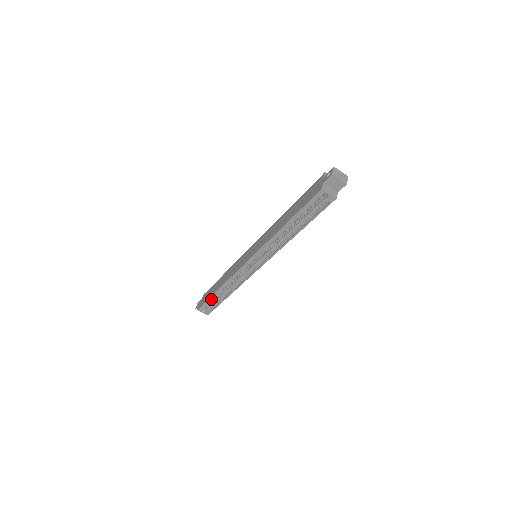
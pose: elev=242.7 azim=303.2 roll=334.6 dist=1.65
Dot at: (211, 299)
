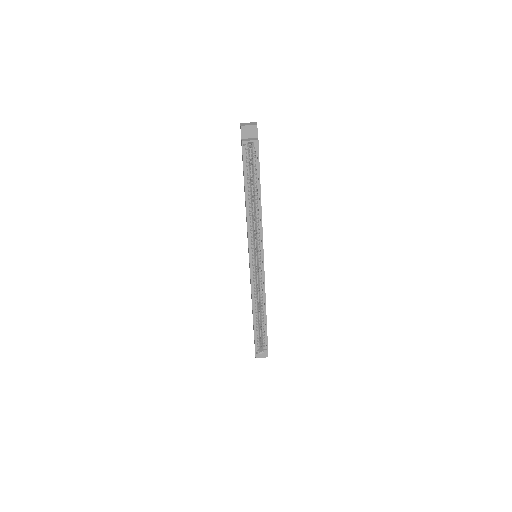
Dot at: (257, 333)
